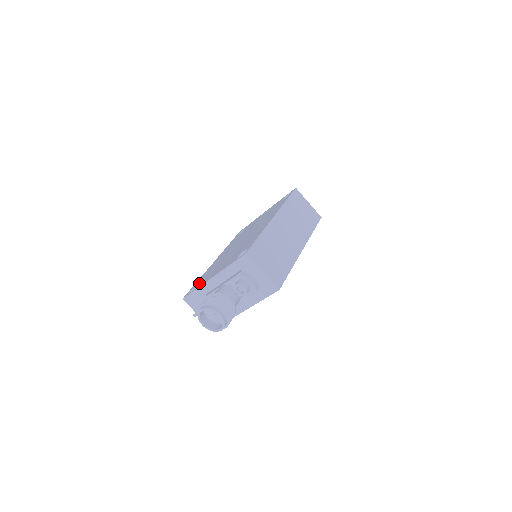
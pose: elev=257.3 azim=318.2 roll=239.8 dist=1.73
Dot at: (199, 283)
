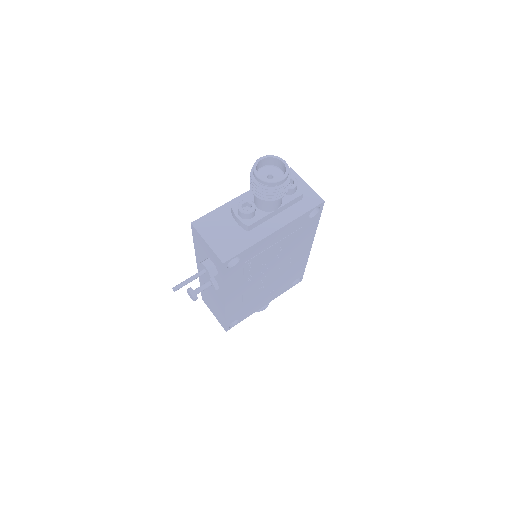
Dot at: occluded
